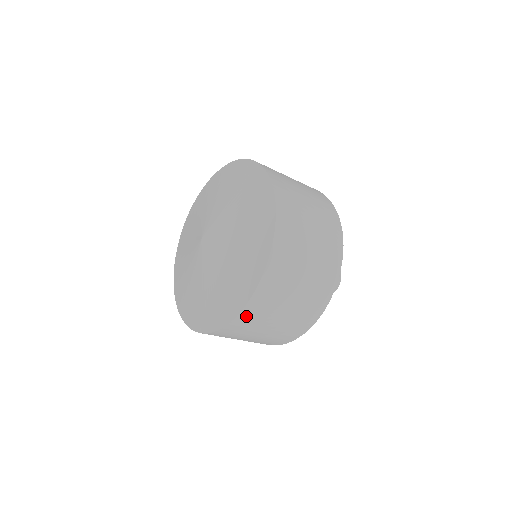
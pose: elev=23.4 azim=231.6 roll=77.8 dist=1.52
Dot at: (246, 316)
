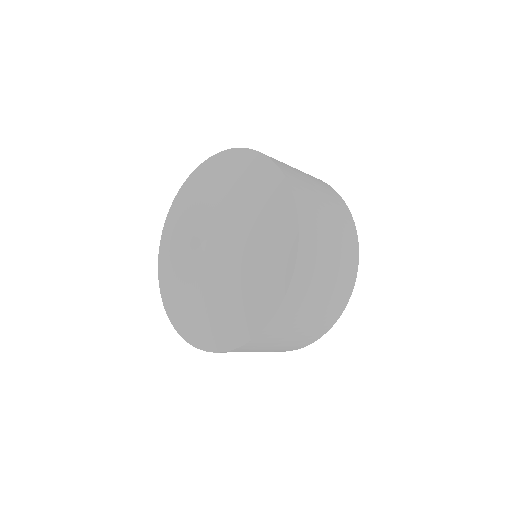
Dot at: (304, 254)
